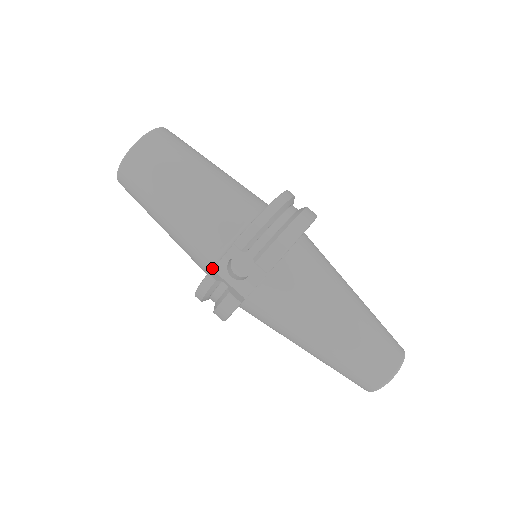
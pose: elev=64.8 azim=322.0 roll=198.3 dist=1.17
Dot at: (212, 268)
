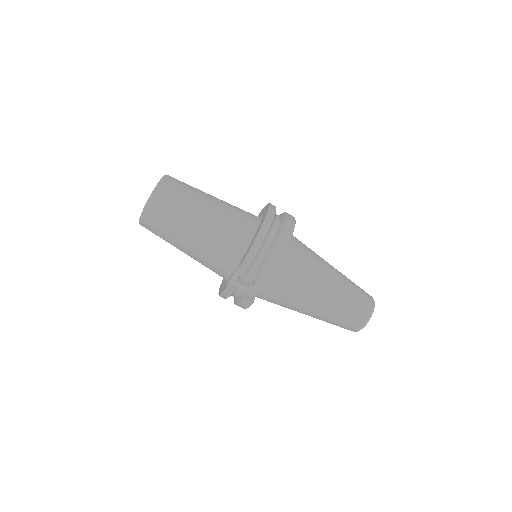
Dot at: (227, 278)
